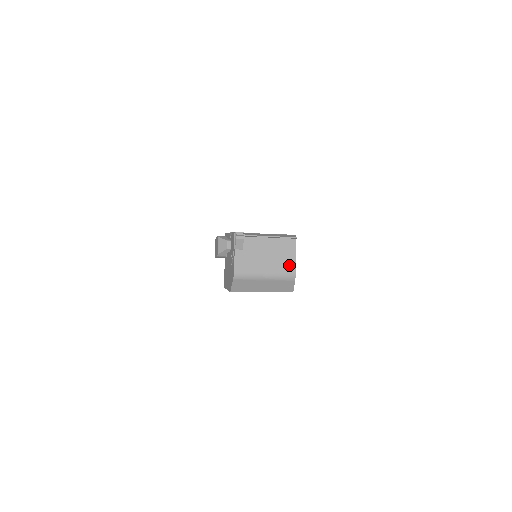
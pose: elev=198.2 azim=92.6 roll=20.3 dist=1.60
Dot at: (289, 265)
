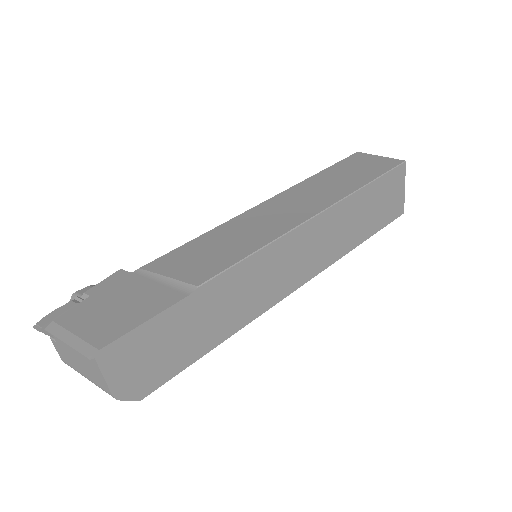
Dot at: (102, 382)
